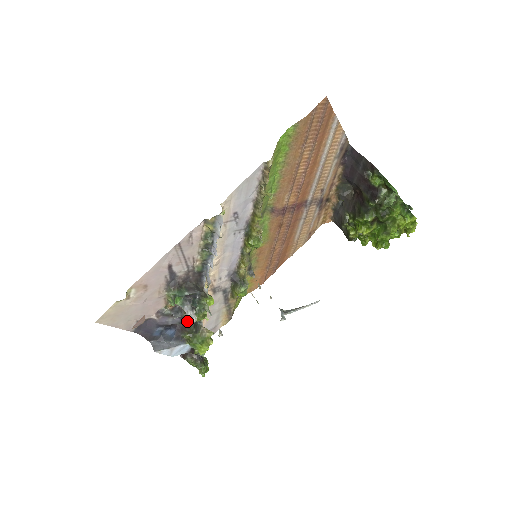
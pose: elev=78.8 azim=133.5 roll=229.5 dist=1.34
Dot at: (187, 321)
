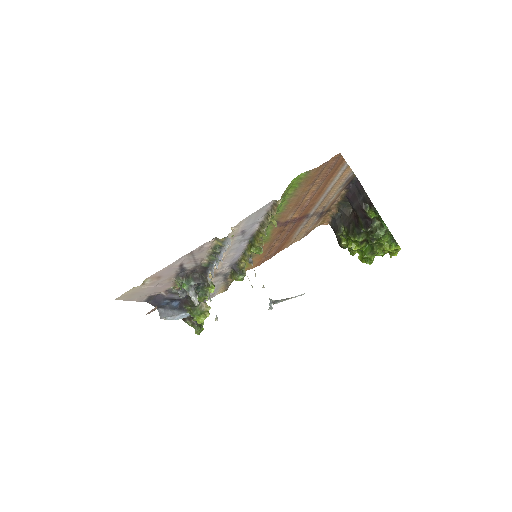
Dot at: (190, 298)
